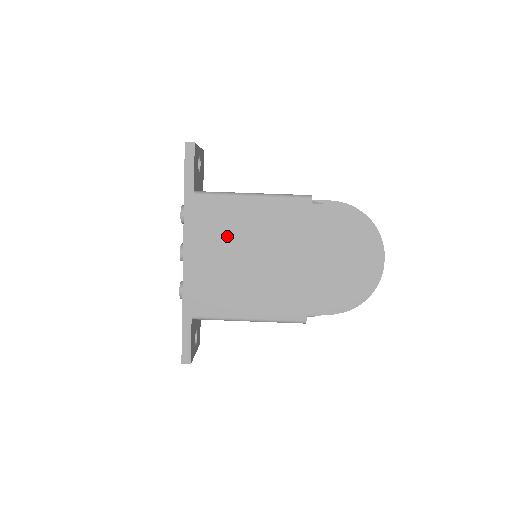
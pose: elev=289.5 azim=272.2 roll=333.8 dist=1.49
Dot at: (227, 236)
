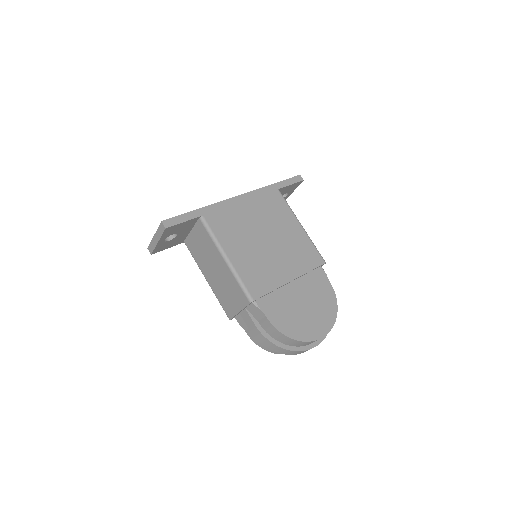
Dot at: (270, 219)
